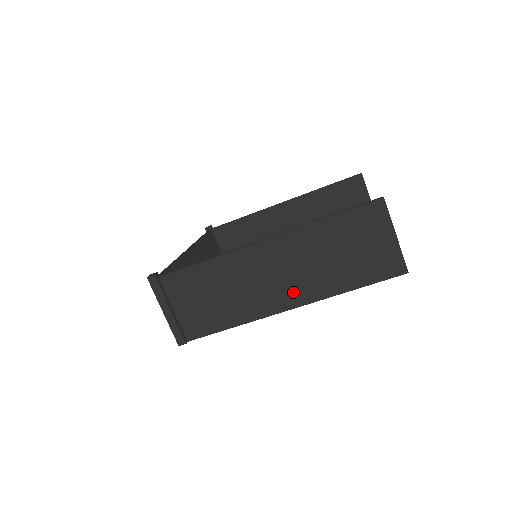
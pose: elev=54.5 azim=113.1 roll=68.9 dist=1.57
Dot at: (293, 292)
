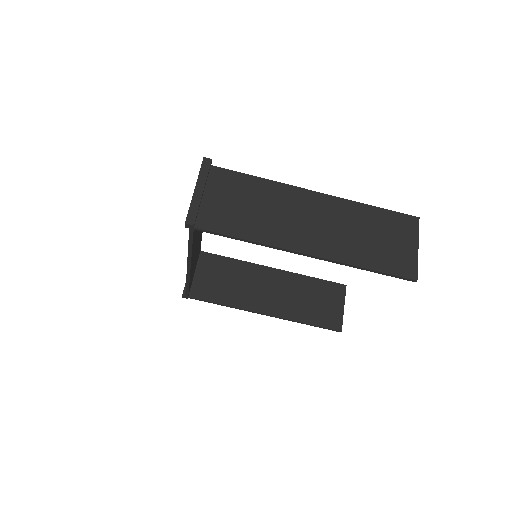
Dot at: (317, 242)
